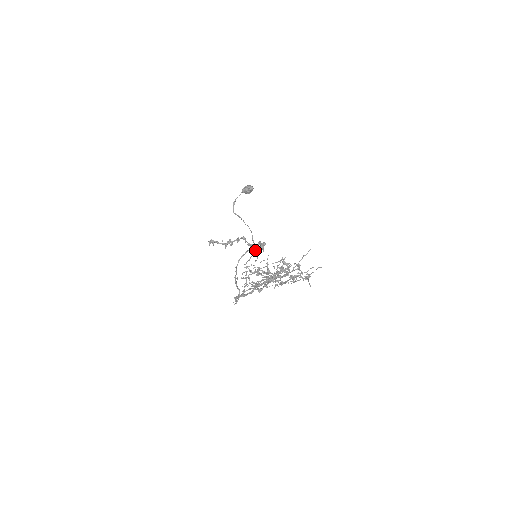
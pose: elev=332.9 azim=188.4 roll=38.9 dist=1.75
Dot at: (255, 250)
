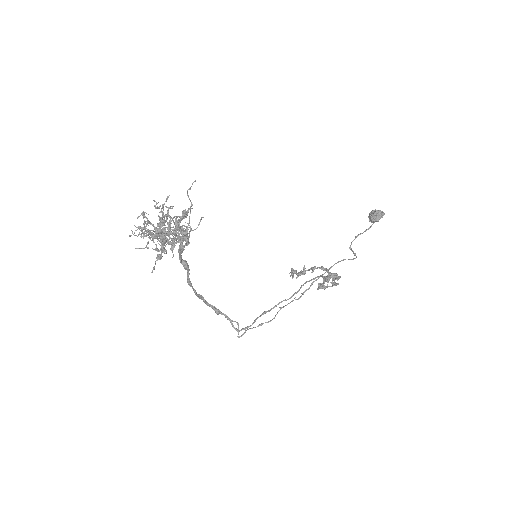
Dot at: (320, 283)
